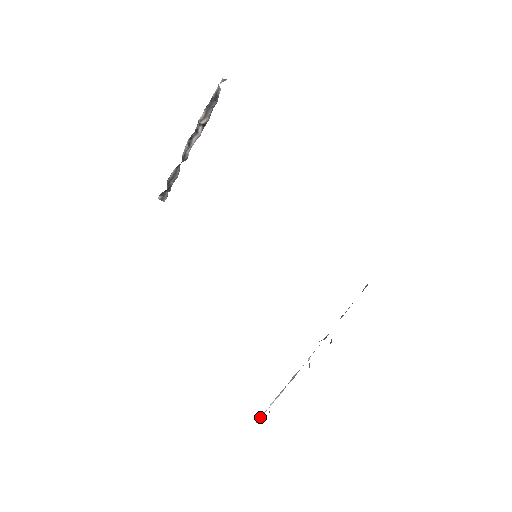
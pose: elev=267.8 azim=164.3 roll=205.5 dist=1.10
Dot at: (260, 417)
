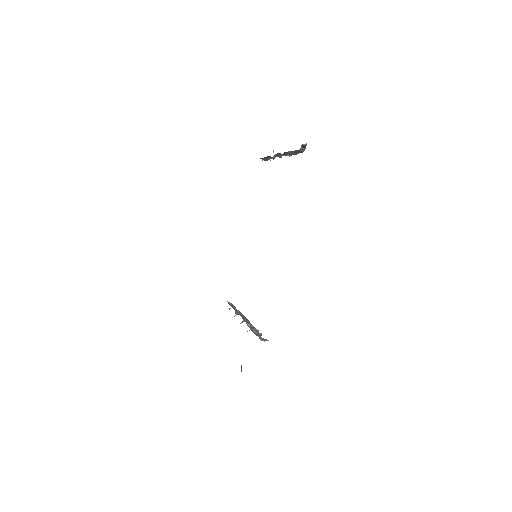
Dot at: (230, 304)
